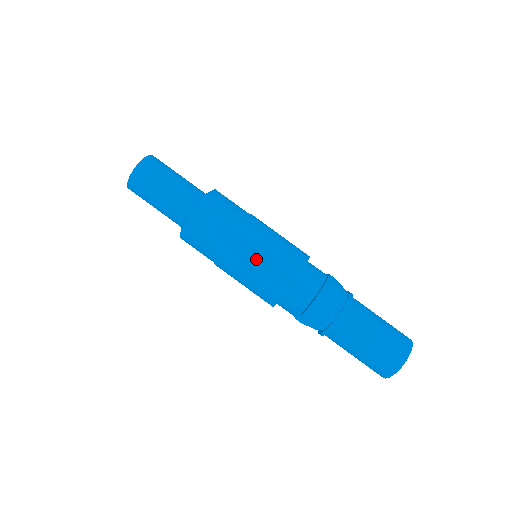
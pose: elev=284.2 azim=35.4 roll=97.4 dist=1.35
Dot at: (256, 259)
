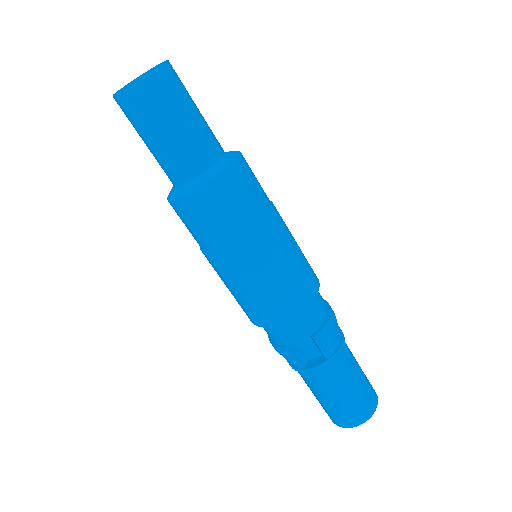
Dot at: (293, 246)
